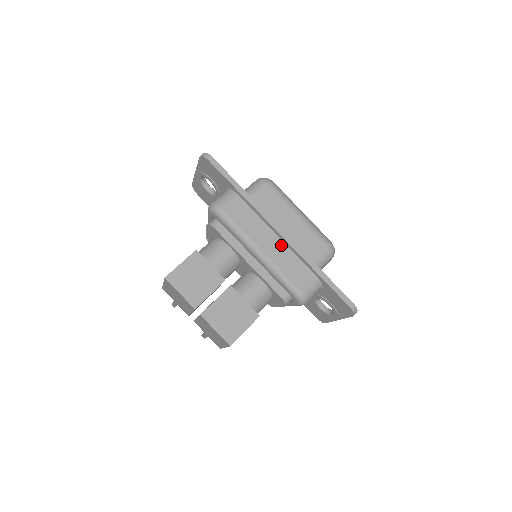
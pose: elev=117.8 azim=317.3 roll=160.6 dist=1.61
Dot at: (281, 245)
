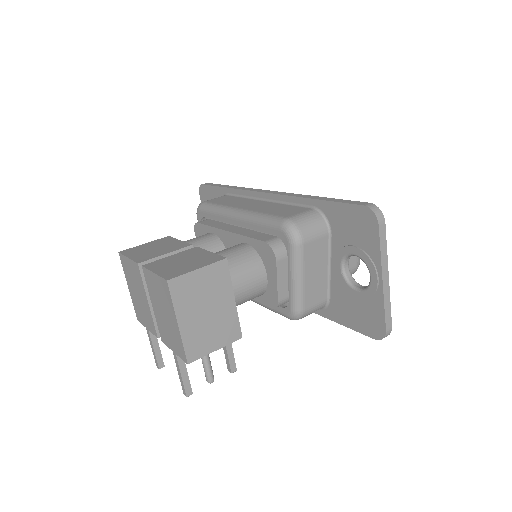
Dot at: (268, 203)
